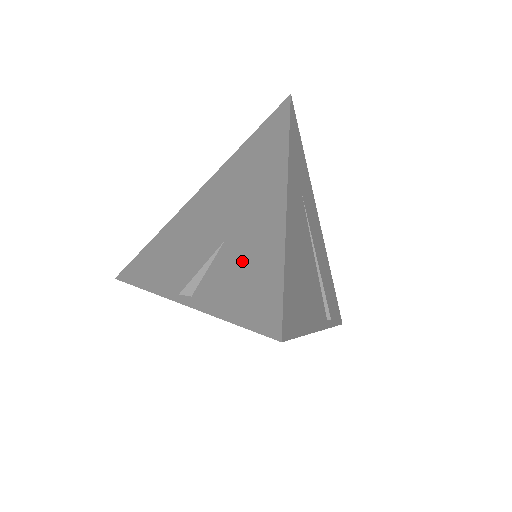
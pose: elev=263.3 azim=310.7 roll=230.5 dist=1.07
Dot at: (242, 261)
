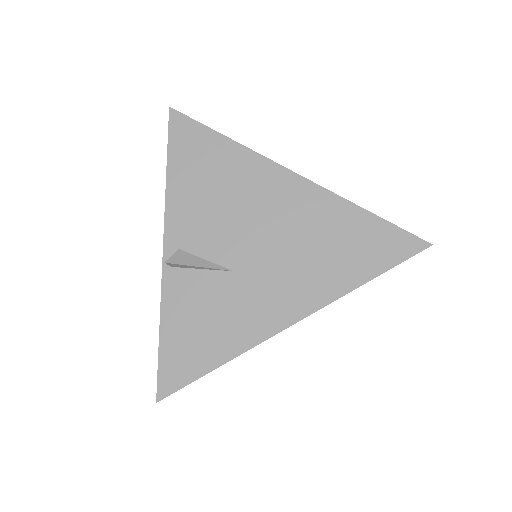
Dot at: (215, 313)
